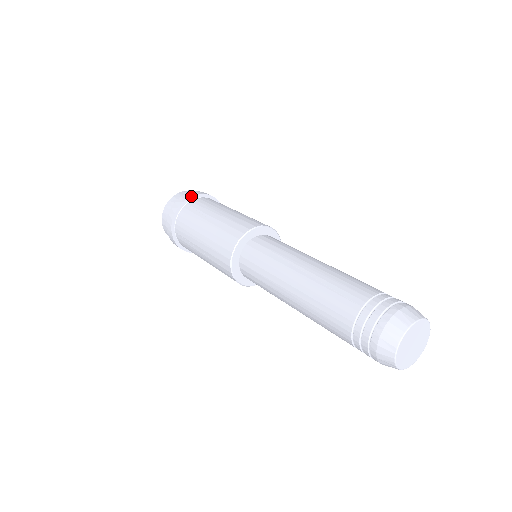
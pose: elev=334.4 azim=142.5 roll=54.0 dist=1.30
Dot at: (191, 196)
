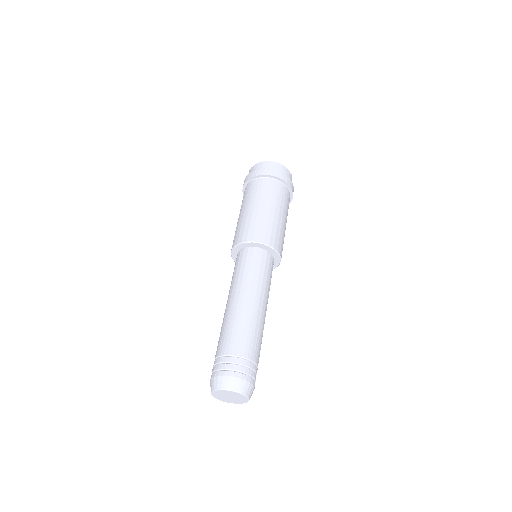
Dot at: (244, 184)
